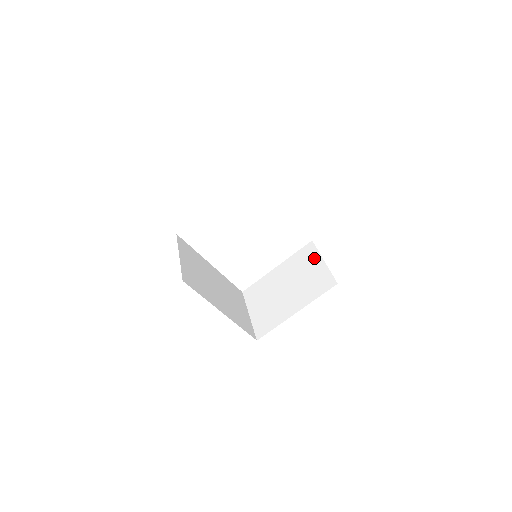
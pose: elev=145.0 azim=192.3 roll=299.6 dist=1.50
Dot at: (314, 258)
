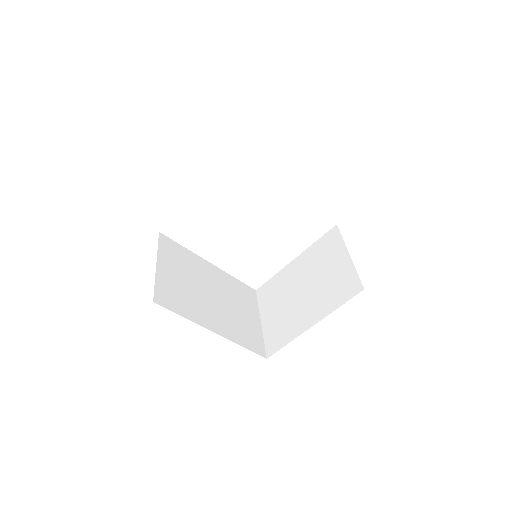
Dot at: (338, 250)
